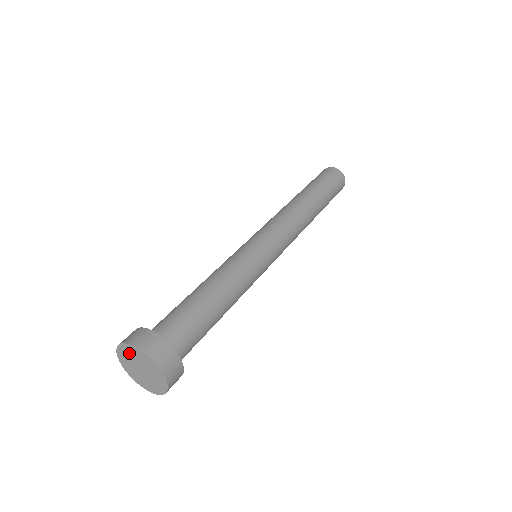
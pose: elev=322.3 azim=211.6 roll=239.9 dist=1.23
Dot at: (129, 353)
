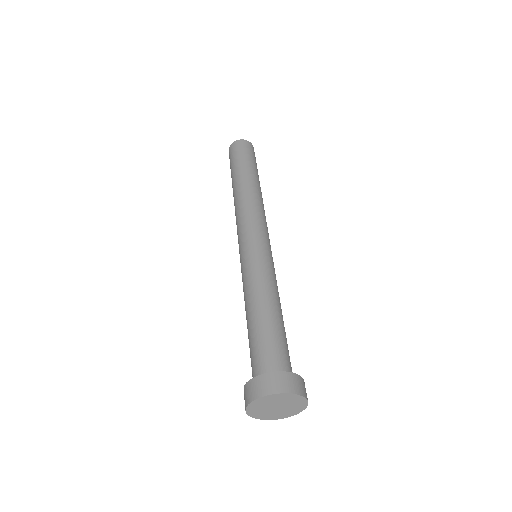
Dot at: (257, 408)
